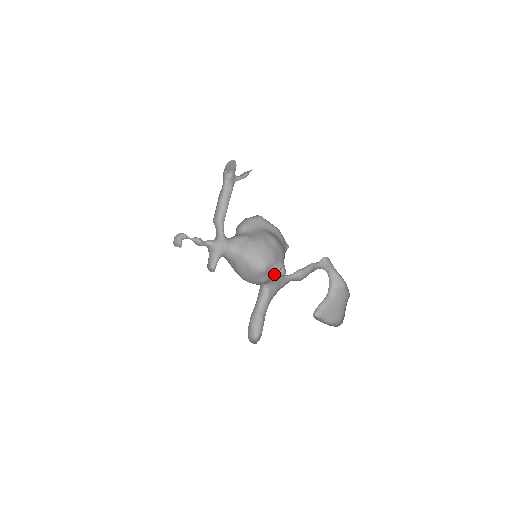
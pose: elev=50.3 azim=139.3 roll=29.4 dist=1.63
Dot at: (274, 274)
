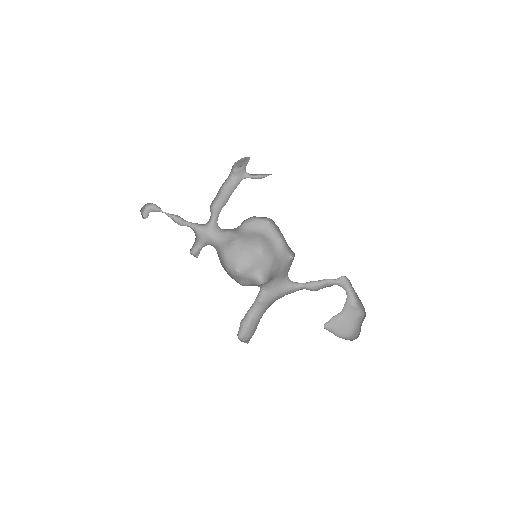
Dot at: (252, 281)
